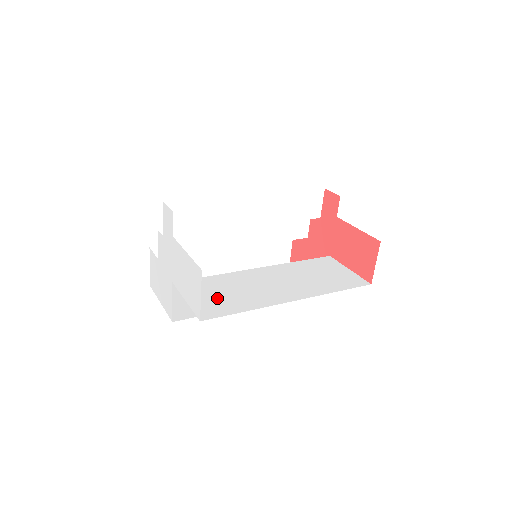
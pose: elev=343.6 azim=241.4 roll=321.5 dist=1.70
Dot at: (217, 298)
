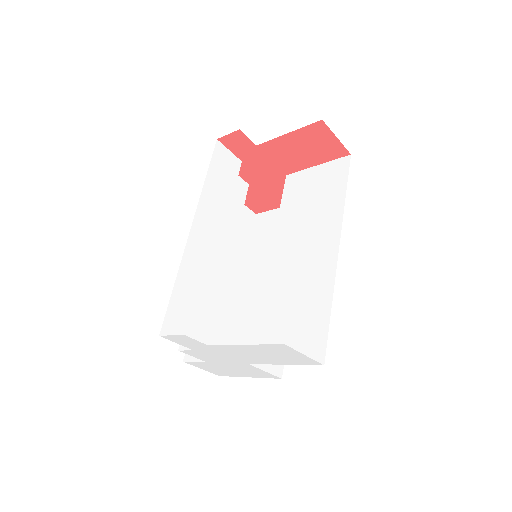
Dot at: (296, 329)
